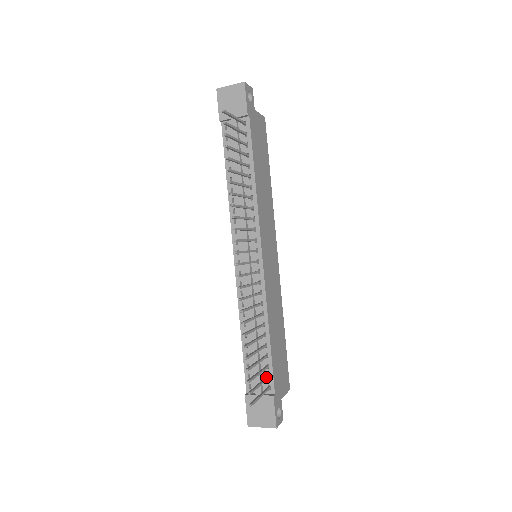
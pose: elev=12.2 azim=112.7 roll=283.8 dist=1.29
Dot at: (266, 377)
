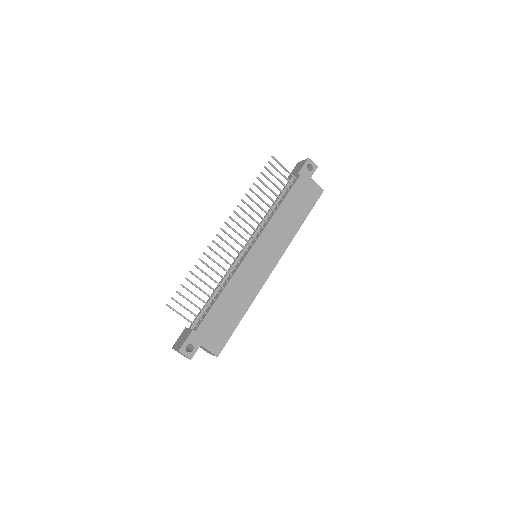
Dot at: occluded
